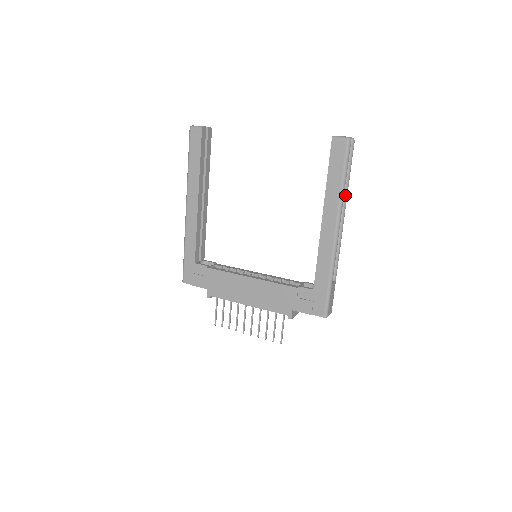
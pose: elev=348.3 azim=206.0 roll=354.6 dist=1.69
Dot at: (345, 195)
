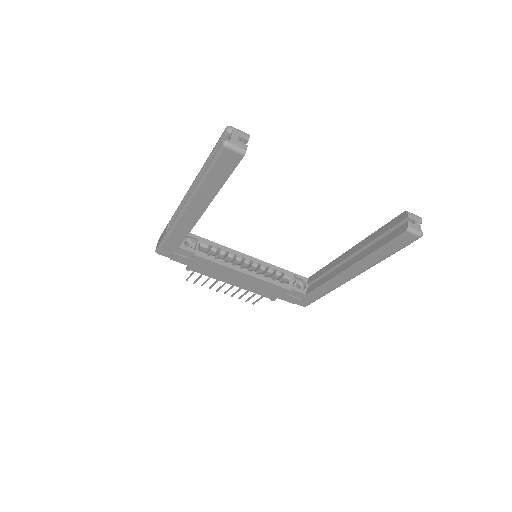
Dot at: occluded
